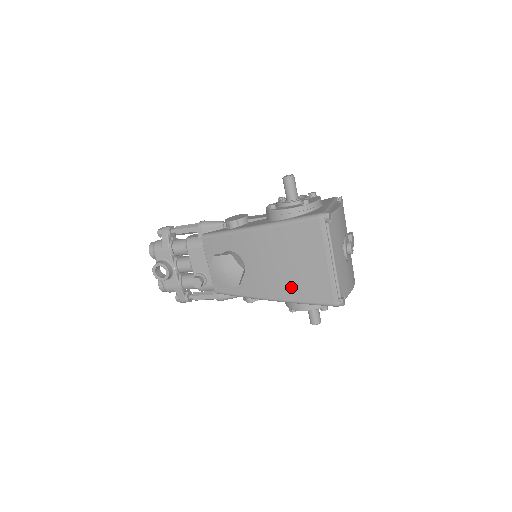
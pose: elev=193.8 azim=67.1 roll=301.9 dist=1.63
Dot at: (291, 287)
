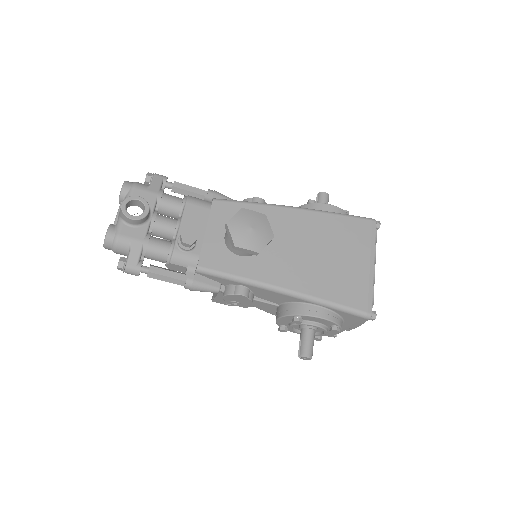
Dot at: (320, 280)
